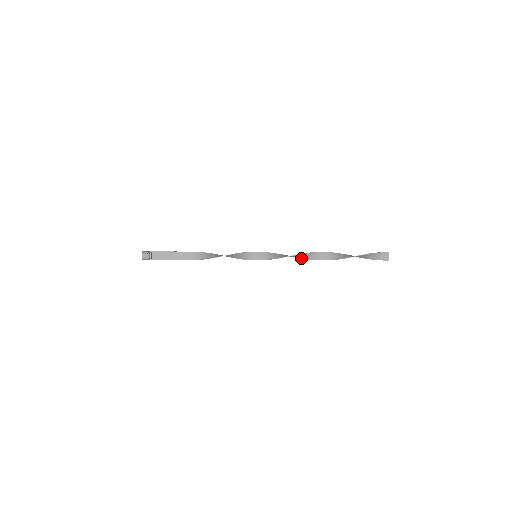
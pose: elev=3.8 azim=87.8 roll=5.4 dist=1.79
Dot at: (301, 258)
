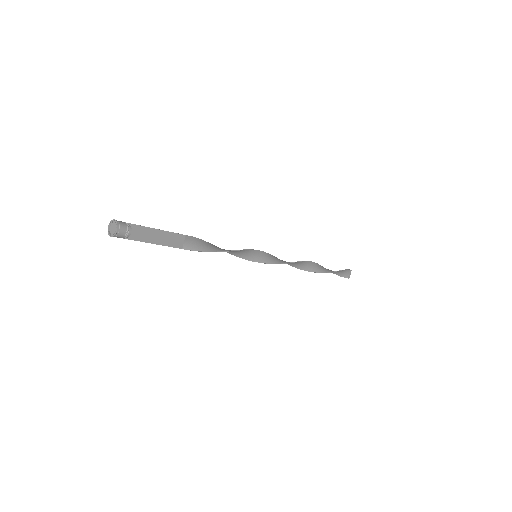
Dot at: (290, 265)
